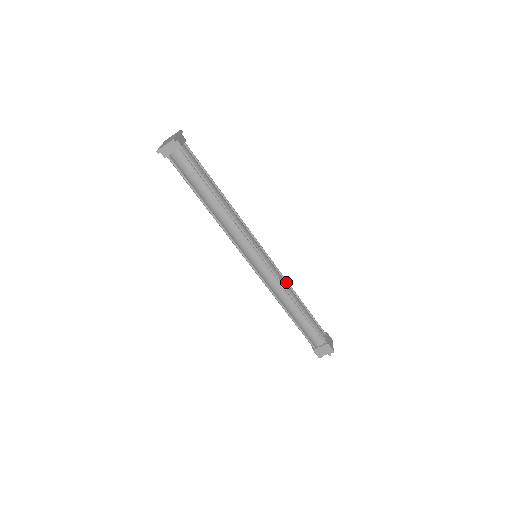
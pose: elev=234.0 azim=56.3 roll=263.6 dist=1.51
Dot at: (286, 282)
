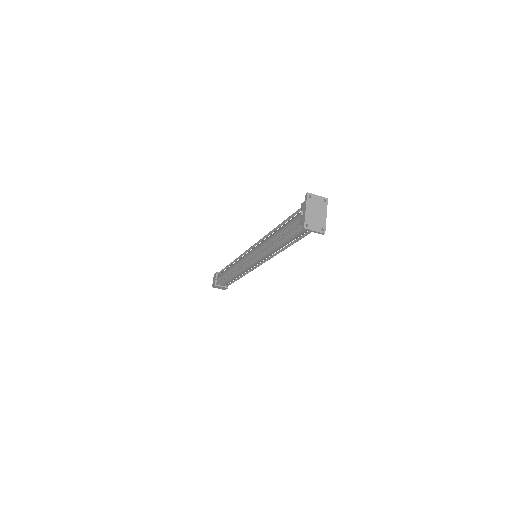
Dot at: occluded
